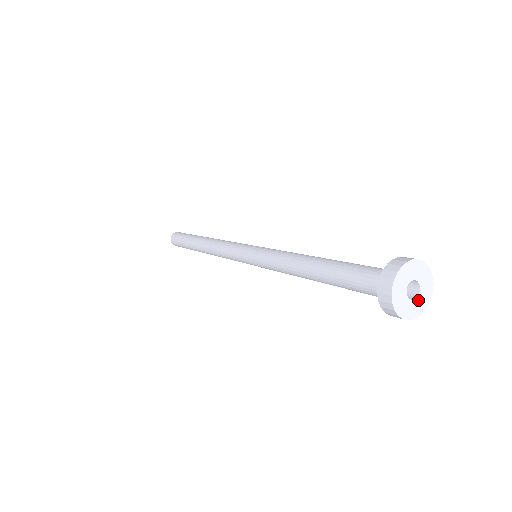
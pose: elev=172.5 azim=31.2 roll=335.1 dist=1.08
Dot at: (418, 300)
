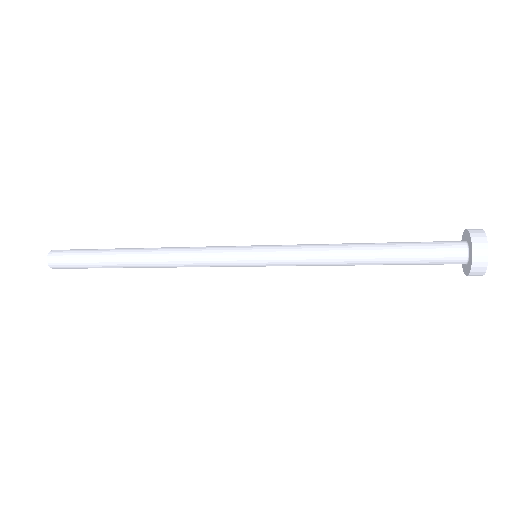
Dot at: occluded
